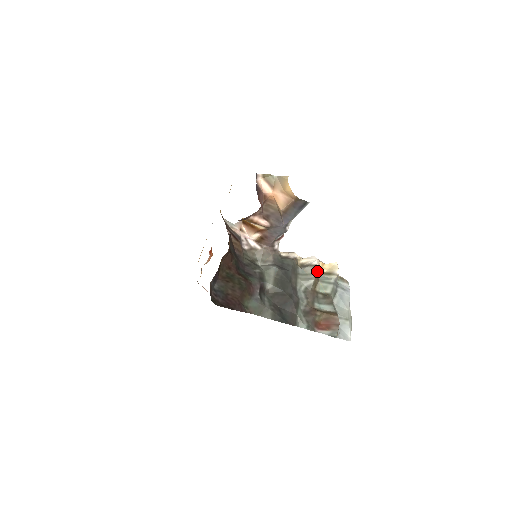
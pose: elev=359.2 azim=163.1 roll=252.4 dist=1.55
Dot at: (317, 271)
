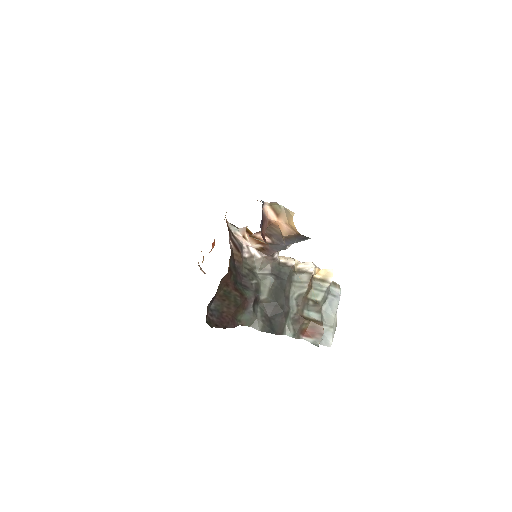
Dot at: (312, 277)
